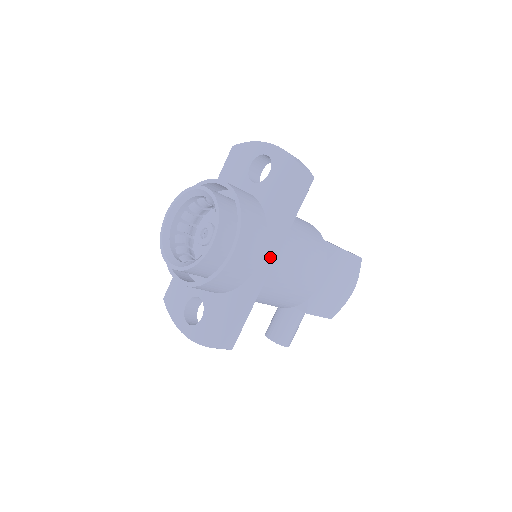
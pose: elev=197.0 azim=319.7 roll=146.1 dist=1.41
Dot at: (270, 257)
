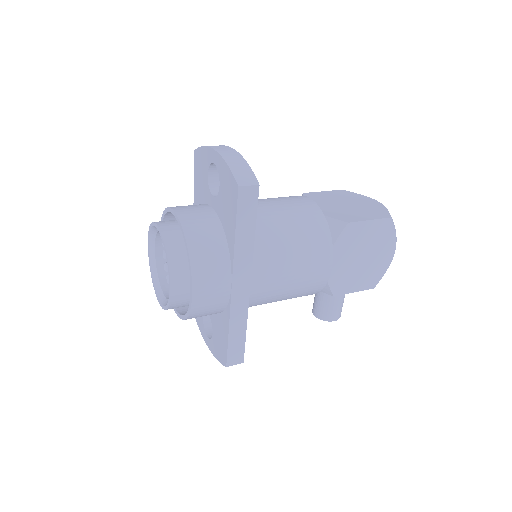
Dot at: (243, 278)
